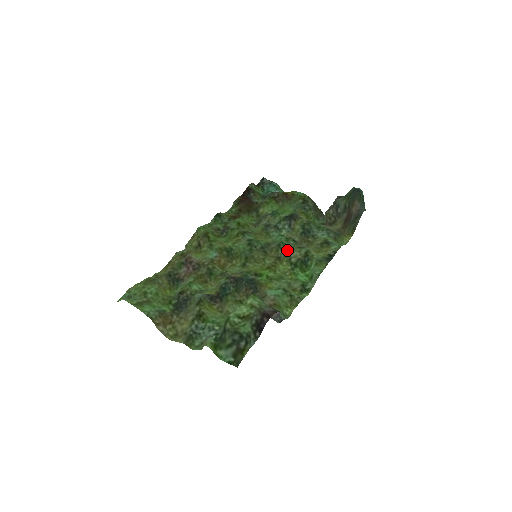
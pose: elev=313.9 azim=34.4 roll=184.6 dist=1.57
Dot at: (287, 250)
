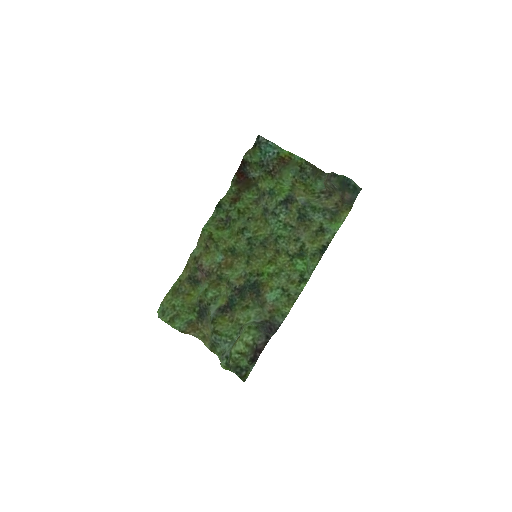
Dot at: (284, 244)
